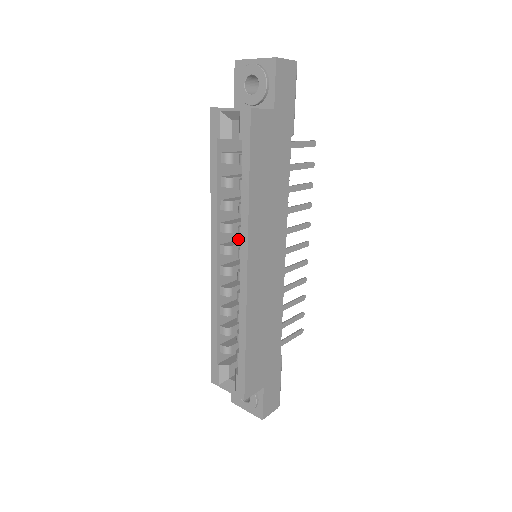
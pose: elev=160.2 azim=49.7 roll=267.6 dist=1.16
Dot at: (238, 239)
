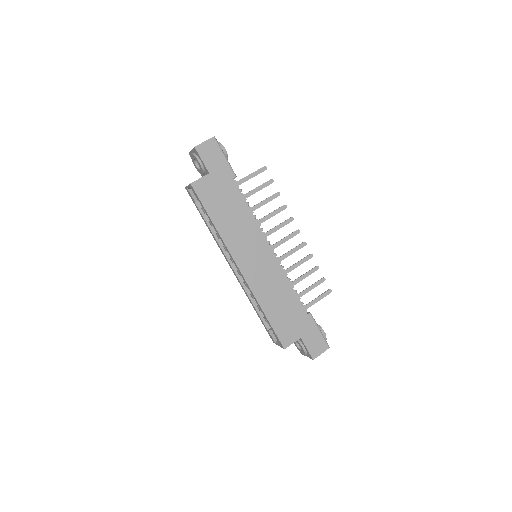
Dot at: occluded
